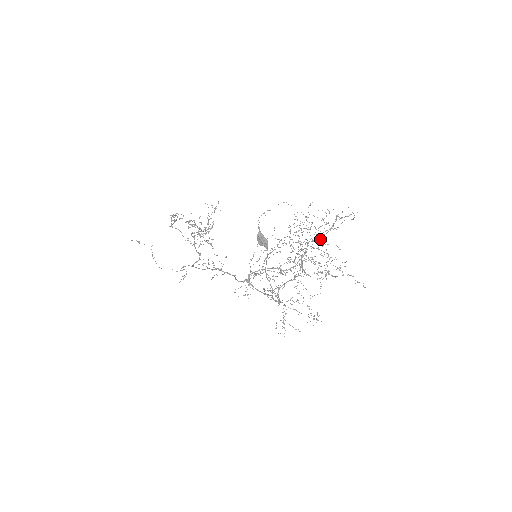
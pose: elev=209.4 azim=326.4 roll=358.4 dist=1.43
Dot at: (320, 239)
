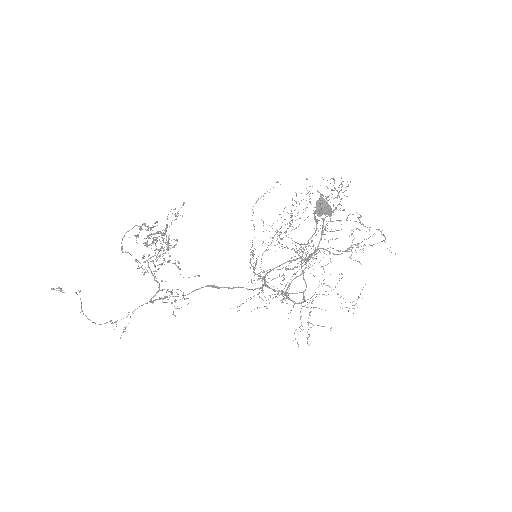
Dot at: occluded
